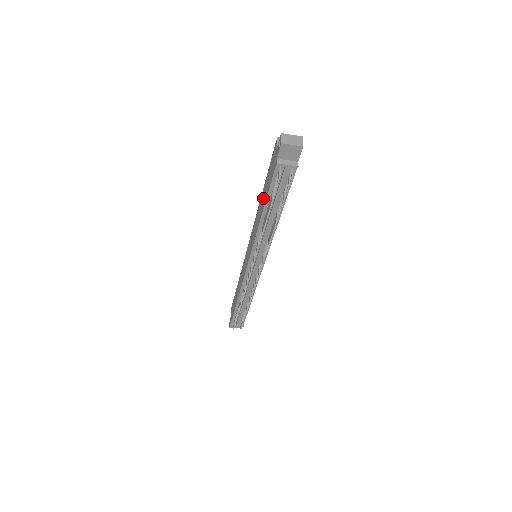
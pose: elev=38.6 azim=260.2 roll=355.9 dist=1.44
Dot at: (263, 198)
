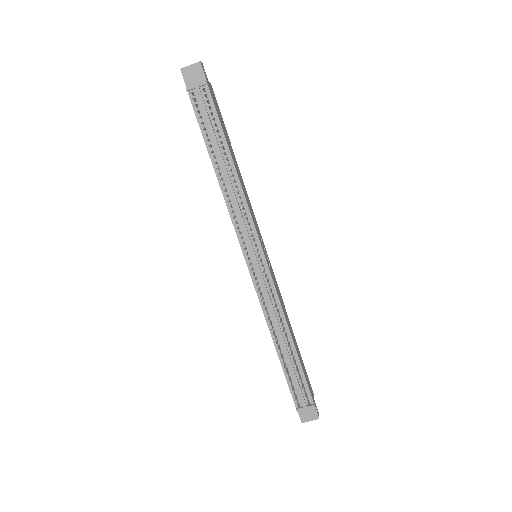
Dot at: occluded
